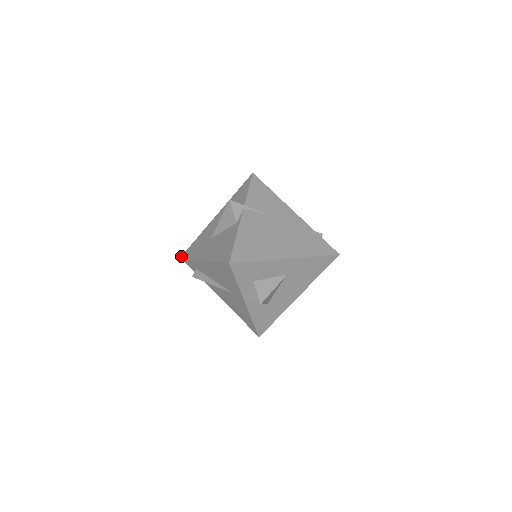
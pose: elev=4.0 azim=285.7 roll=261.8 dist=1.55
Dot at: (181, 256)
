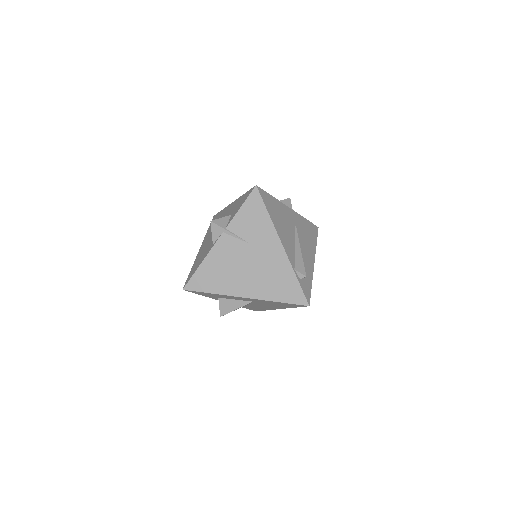
Dot at: (213, 216)
